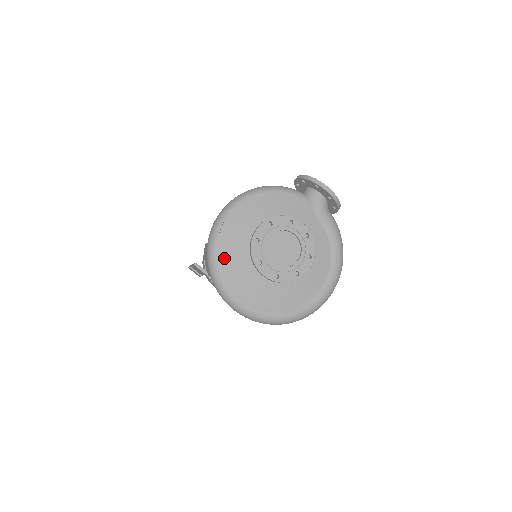
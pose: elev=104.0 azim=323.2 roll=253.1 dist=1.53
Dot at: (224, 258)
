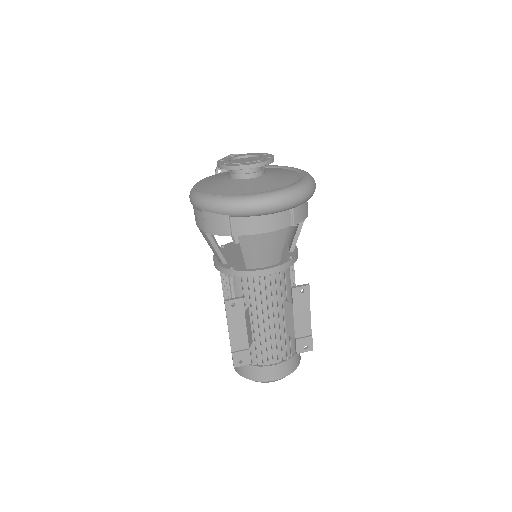
Dot at: (220, 193)
